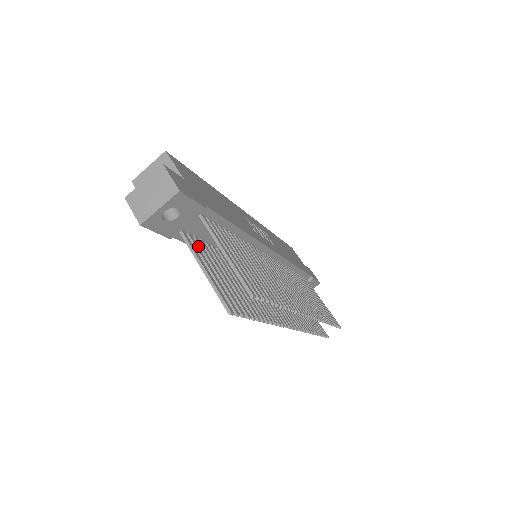
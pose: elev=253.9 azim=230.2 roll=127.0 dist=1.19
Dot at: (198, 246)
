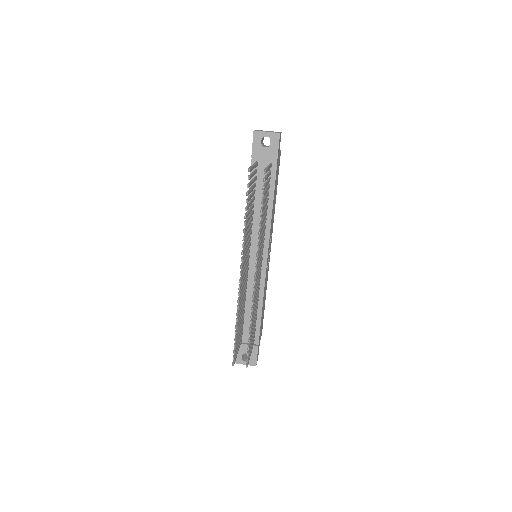
Dot at: (255, 177)
